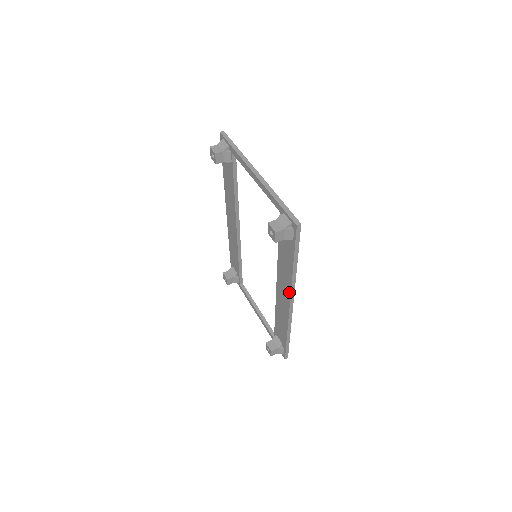
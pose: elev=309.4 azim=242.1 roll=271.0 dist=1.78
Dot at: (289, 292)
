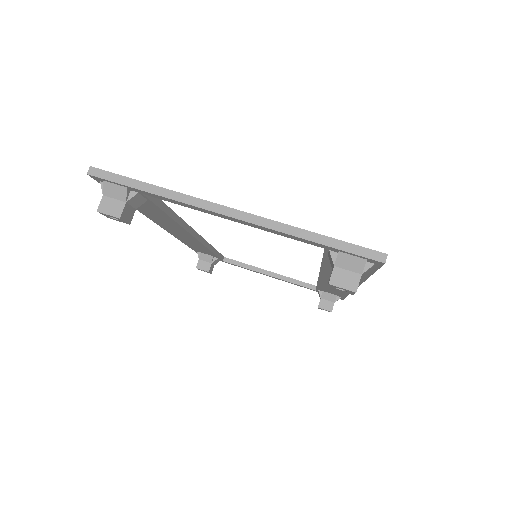
Dot at: occluded
